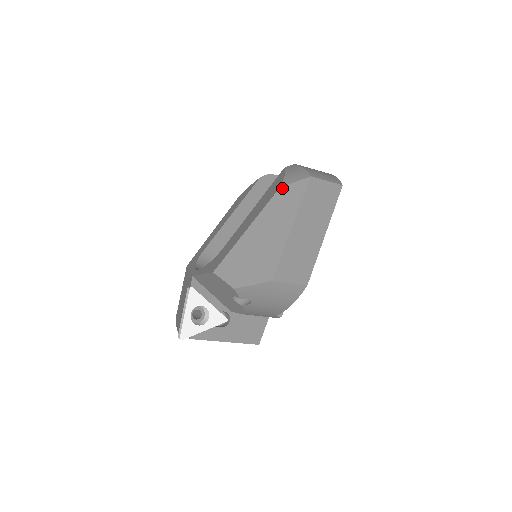
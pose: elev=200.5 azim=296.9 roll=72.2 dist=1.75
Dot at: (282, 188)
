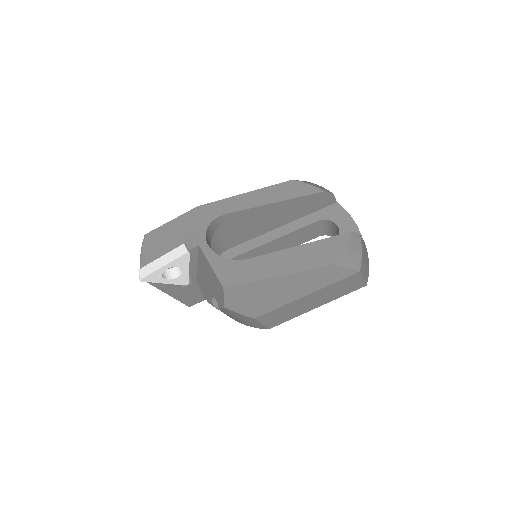
Dot at: (335, 266)
